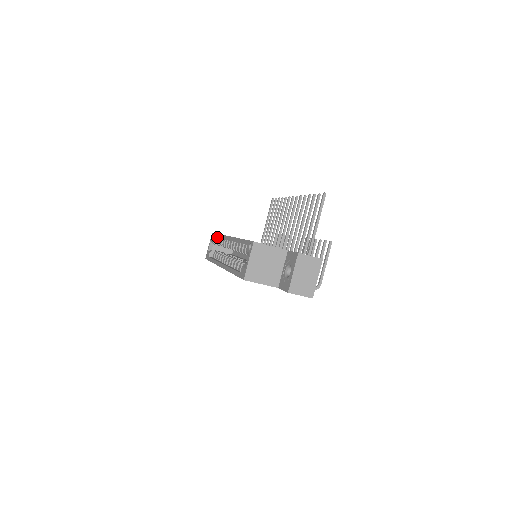
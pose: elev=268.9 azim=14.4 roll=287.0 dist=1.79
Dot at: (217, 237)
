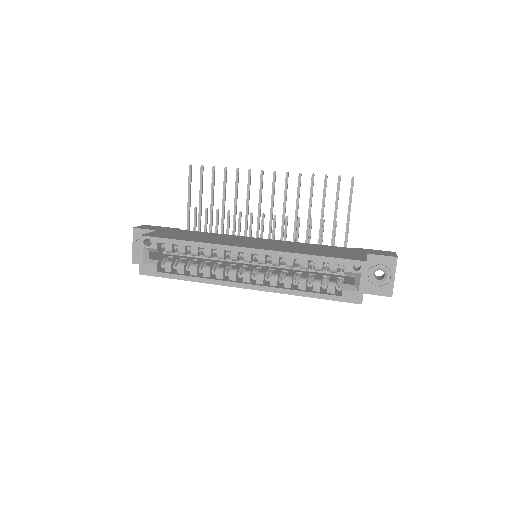
Dot at: (159, 241)
